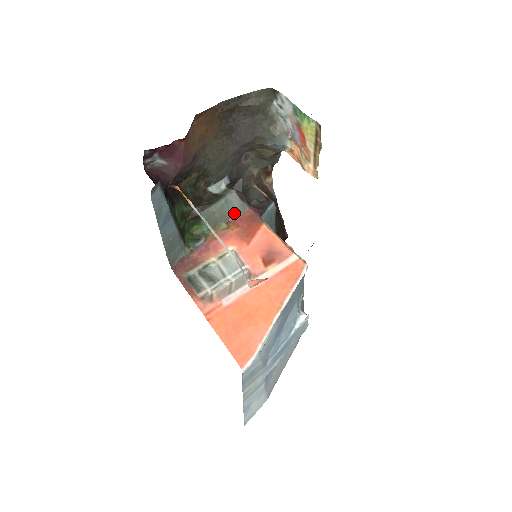
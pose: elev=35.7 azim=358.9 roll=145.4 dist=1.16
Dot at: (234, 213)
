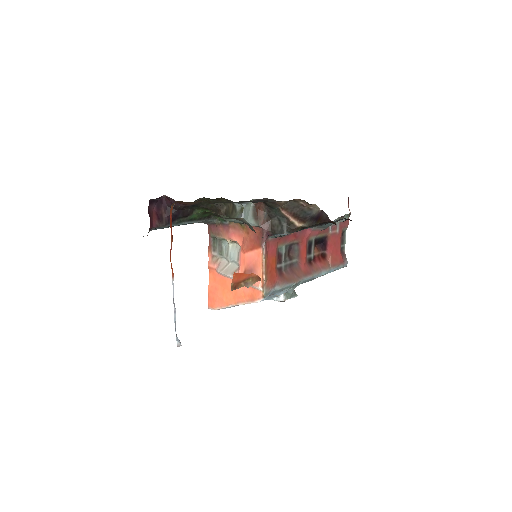
Dot at: occluded
